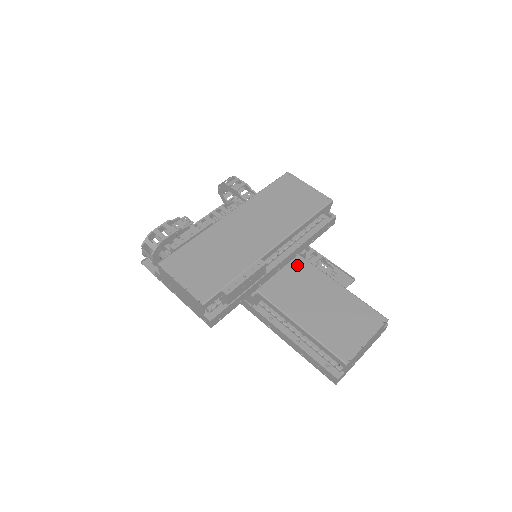
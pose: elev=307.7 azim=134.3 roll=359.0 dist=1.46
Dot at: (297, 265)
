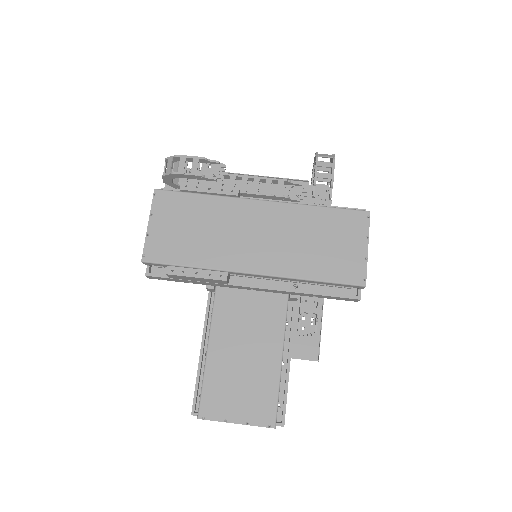
Dot at: (274, 301)
